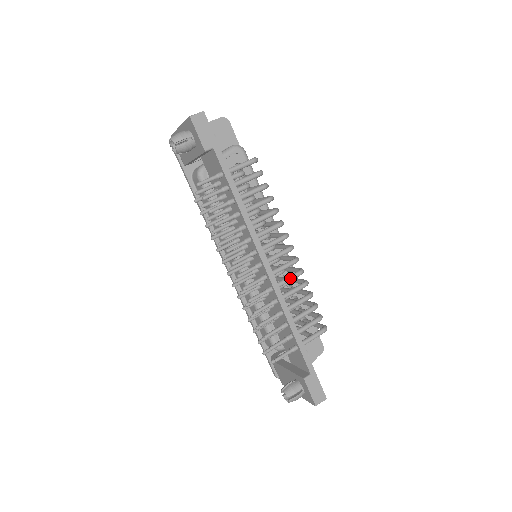
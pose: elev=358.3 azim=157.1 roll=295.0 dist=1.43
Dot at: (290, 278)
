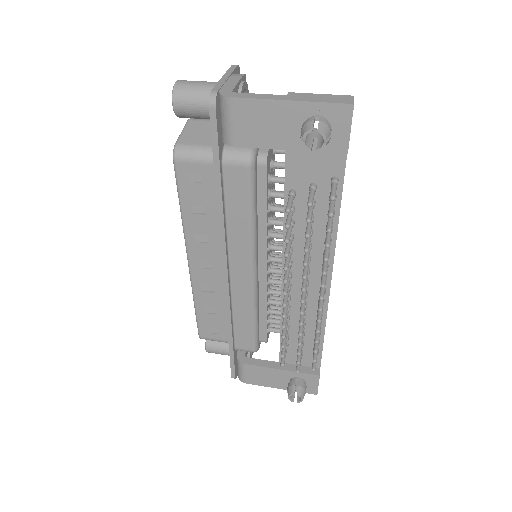
Dot at: occluded
